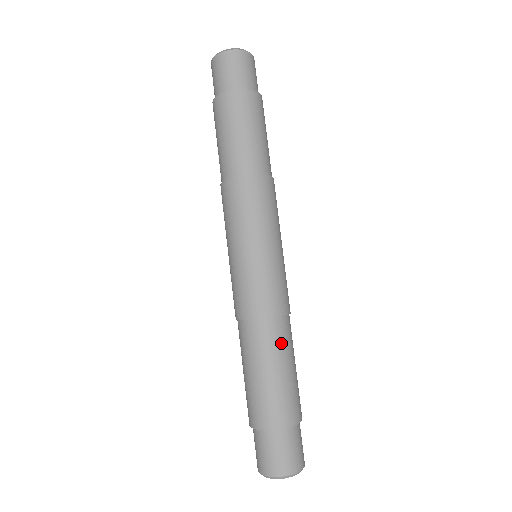
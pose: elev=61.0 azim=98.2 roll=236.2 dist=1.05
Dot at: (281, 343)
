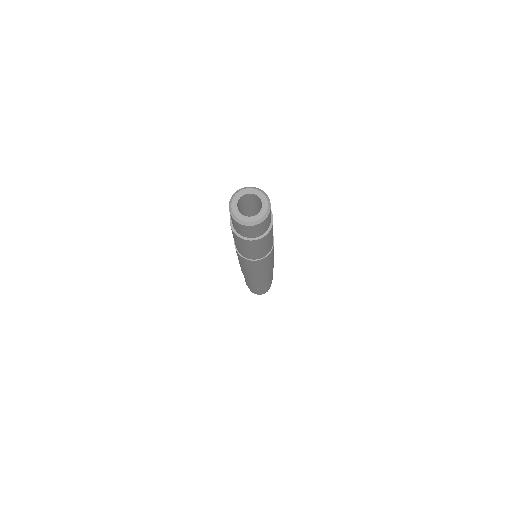
Dot at: (266, 281)
